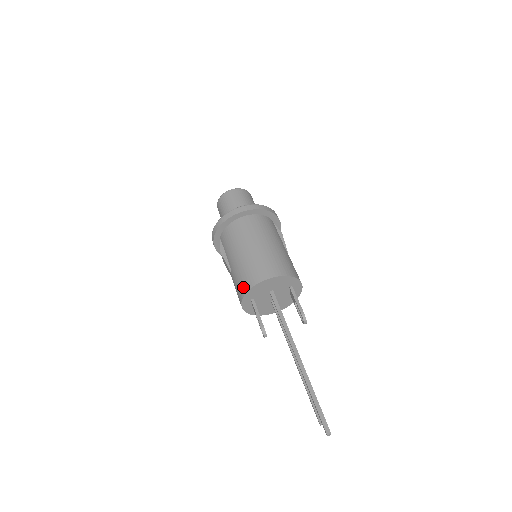
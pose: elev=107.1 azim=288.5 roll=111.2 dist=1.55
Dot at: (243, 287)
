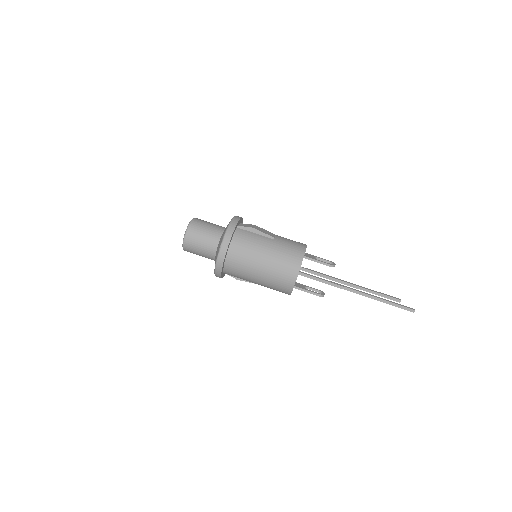
Dot at: (285, 292)
